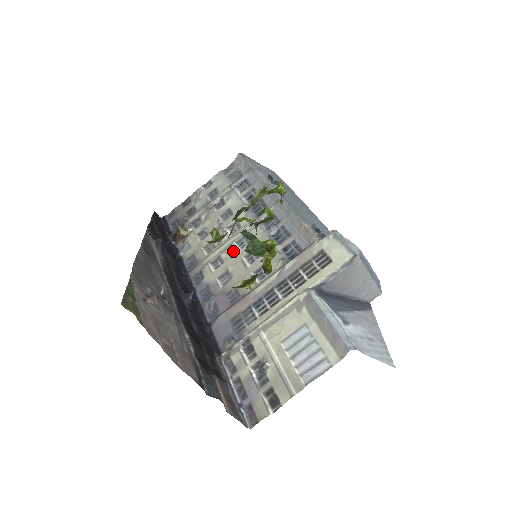
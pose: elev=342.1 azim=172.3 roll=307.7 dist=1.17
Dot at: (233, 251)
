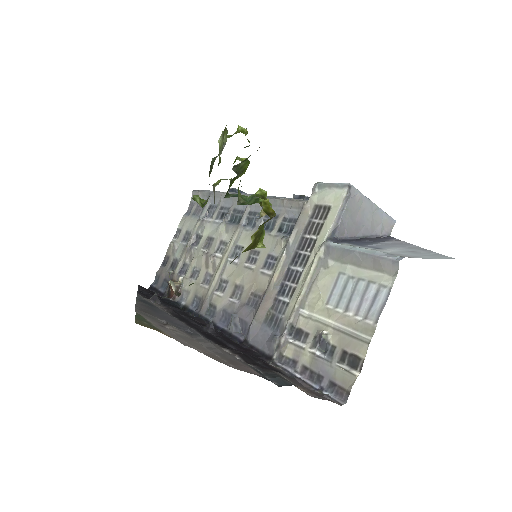
Dot at: (231, 266)
